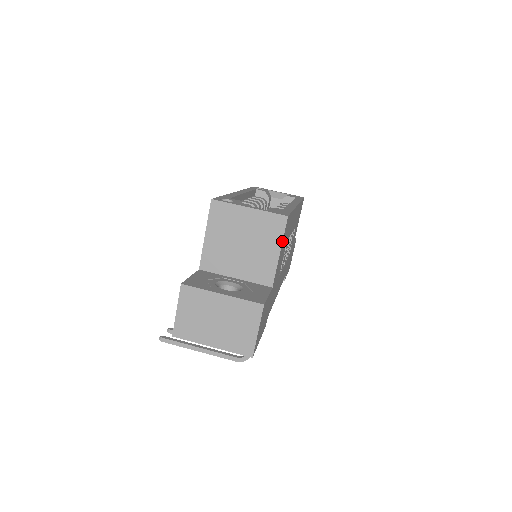
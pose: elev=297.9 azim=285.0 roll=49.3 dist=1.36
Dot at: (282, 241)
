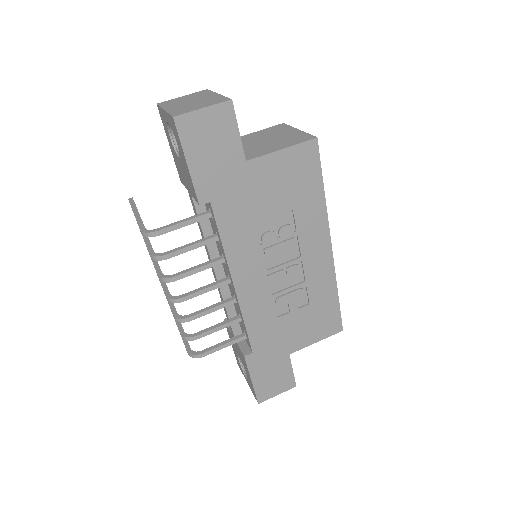
Dot at: (293, 145)
